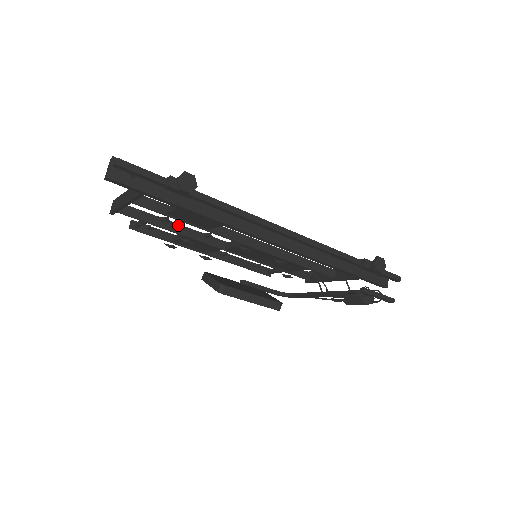
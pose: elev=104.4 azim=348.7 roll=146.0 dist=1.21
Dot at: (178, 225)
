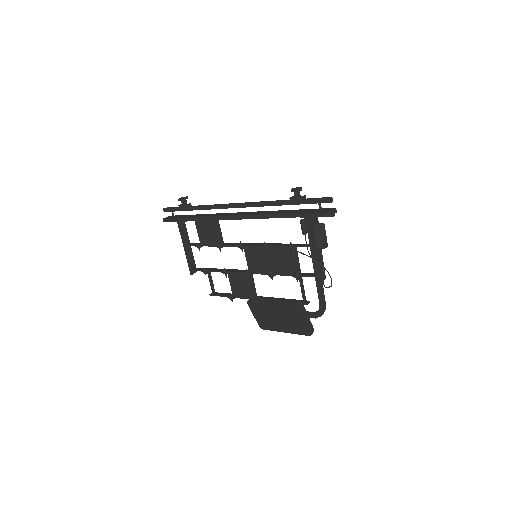
Dot at: (223, 269)
